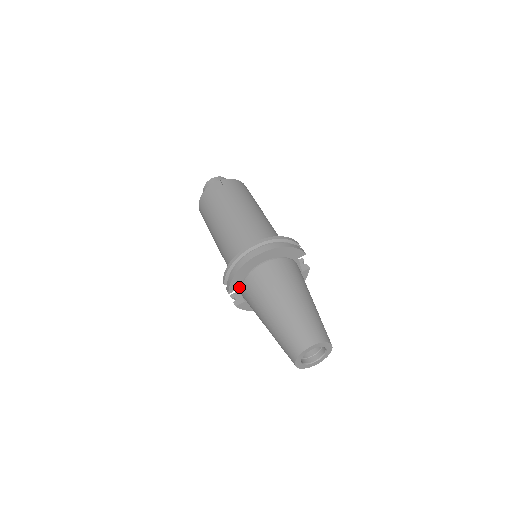
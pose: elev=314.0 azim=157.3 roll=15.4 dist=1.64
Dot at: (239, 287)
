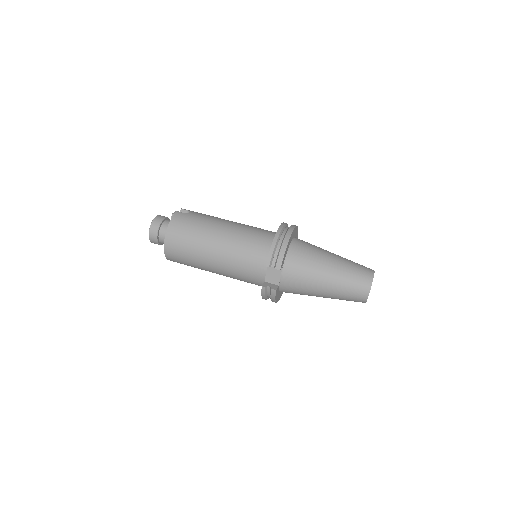
Dot at: (283, 264)
